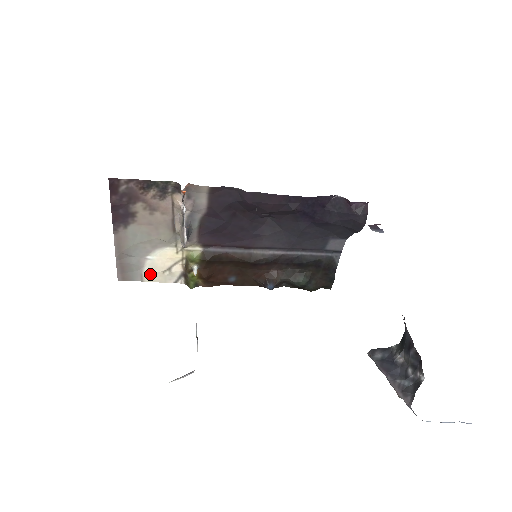
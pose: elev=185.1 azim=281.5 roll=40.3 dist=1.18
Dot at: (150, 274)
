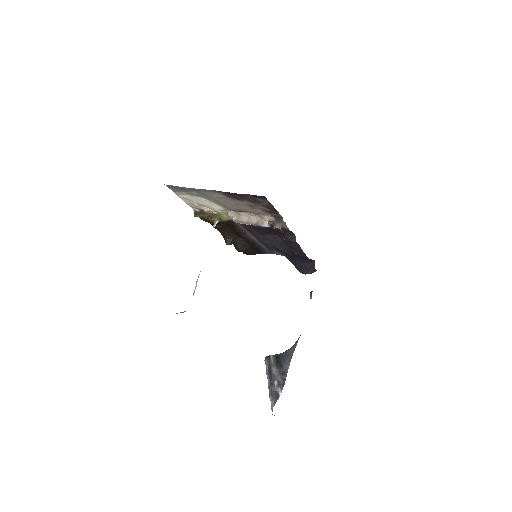
Dot at: (187, 198)
